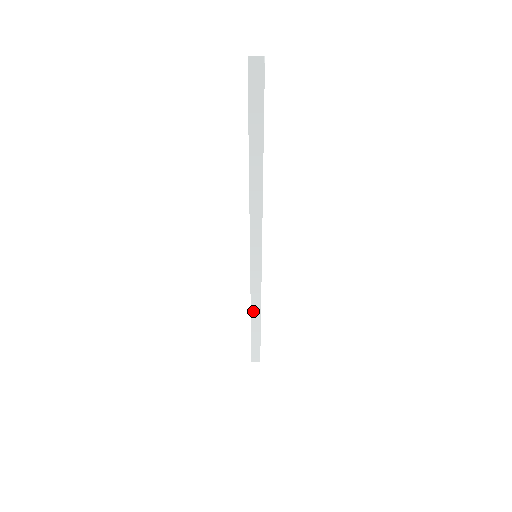
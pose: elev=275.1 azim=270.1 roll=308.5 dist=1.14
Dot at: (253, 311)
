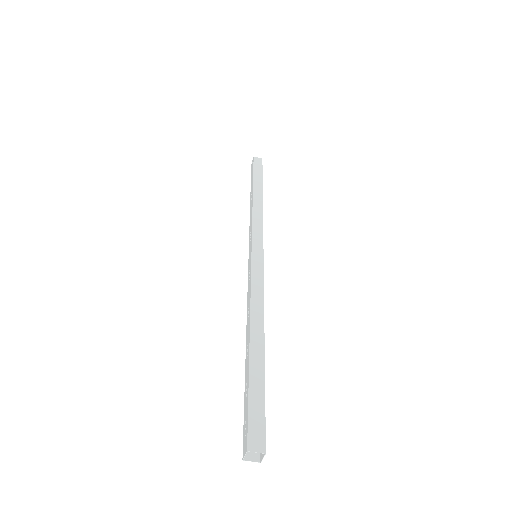
Dot at: occluded
